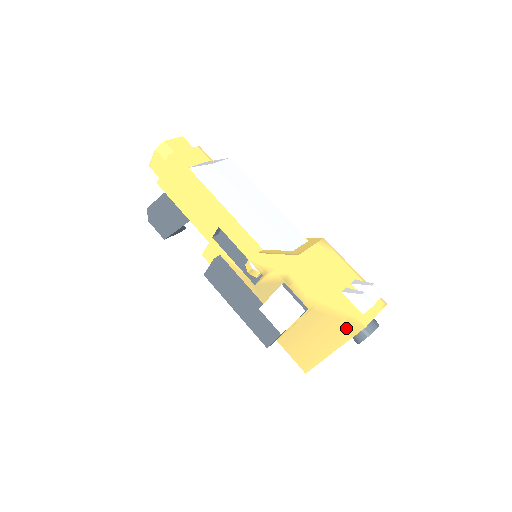
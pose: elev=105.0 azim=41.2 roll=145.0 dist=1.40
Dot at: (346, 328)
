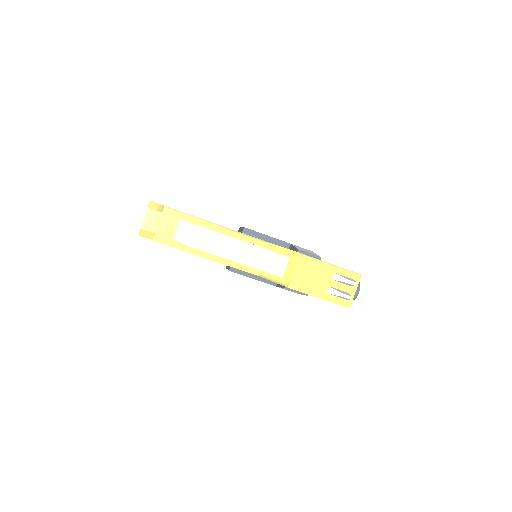
Dot at: occluded
